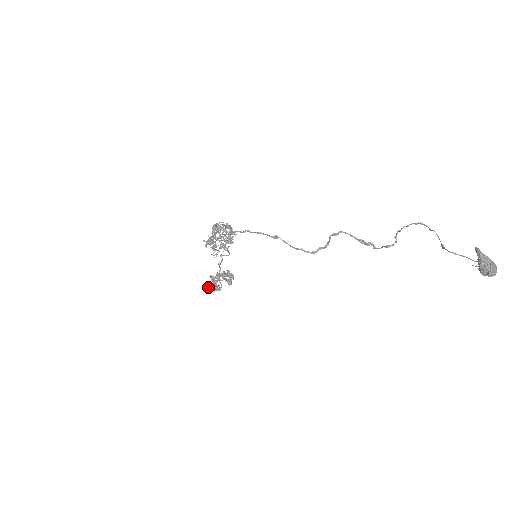
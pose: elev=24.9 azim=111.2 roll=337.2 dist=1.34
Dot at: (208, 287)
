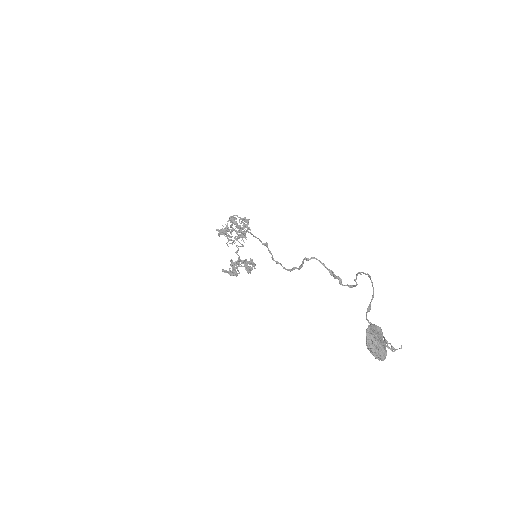
Dot at: (224, 271)
